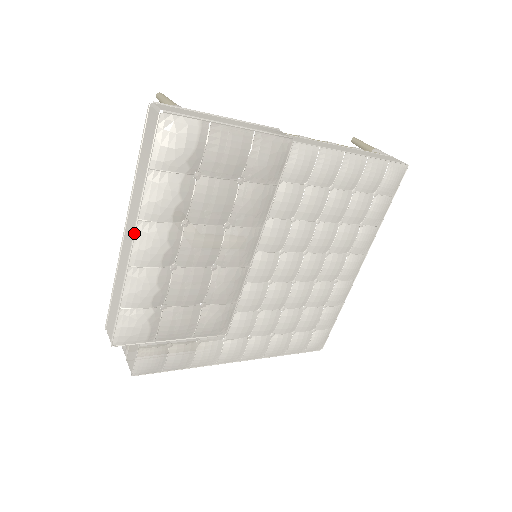
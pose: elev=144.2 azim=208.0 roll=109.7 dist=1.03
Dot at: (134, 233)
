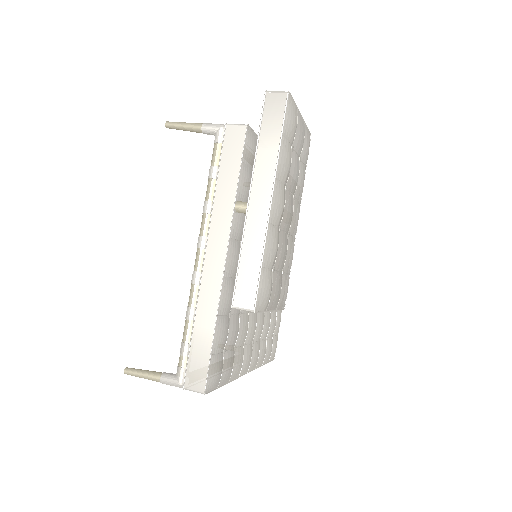
Dot at: (273, 190)
